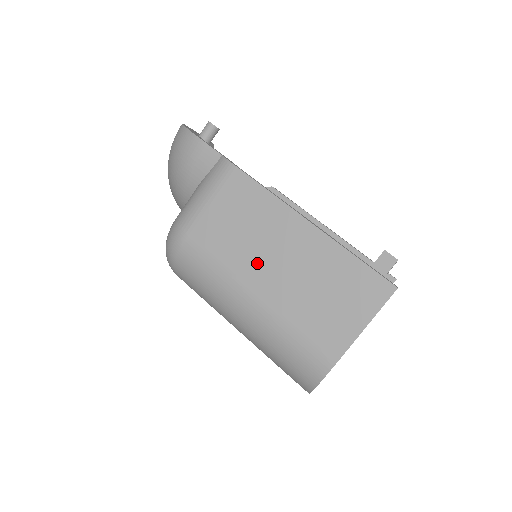
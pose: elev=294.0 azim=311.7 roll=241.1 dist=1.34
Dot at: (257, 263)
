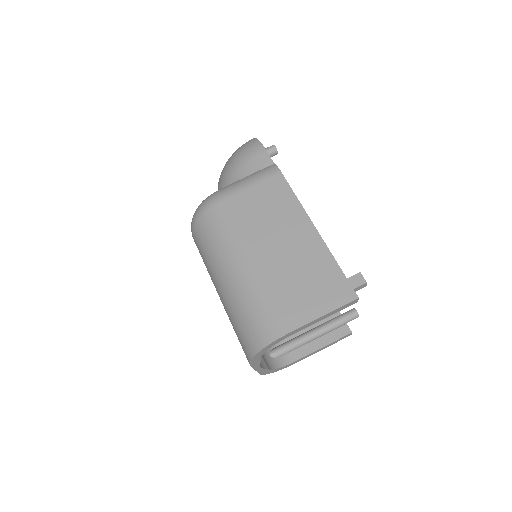
Dot at: (263, 240)
